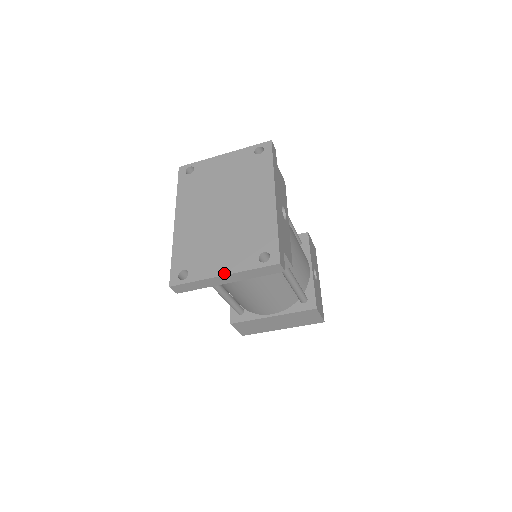
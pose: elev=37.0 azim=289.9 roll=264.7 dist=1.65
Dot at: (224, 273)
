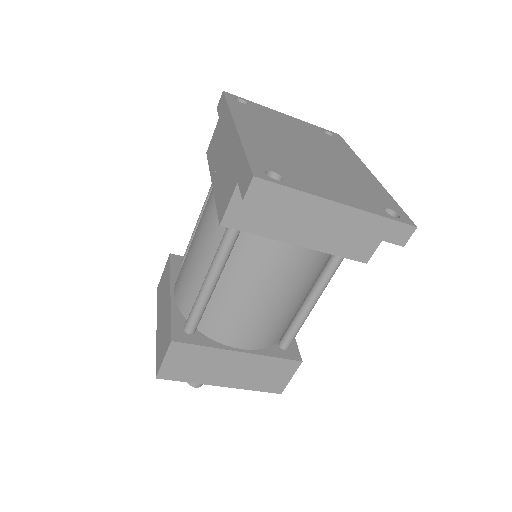
Dot at: (343, 202)
